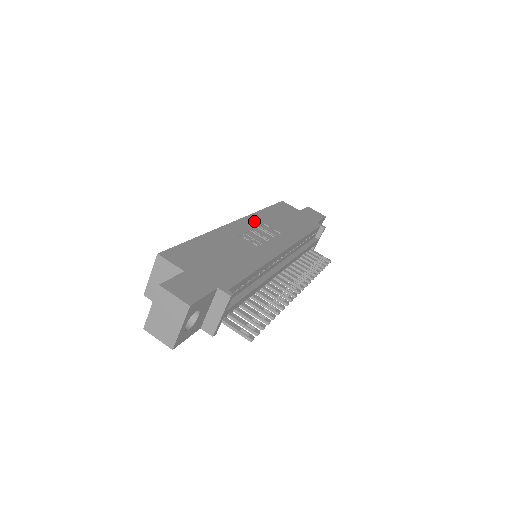
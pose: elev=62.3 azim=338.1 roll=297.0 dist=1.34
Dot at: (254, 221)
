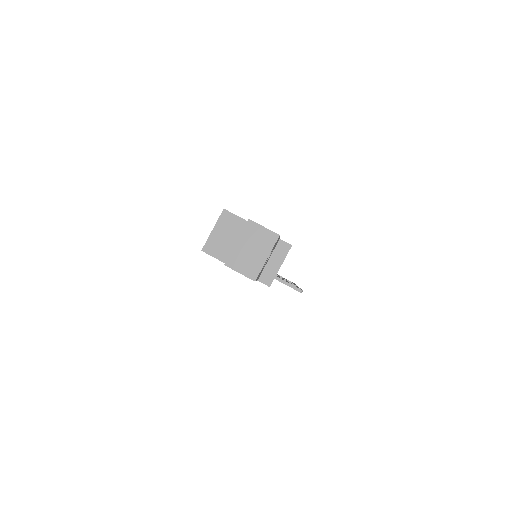
Dot at: occluded
